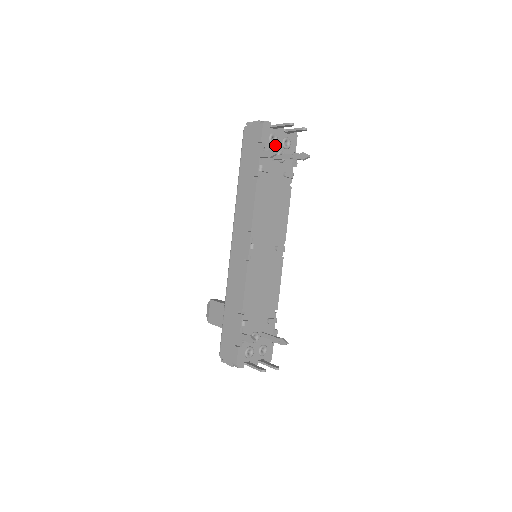
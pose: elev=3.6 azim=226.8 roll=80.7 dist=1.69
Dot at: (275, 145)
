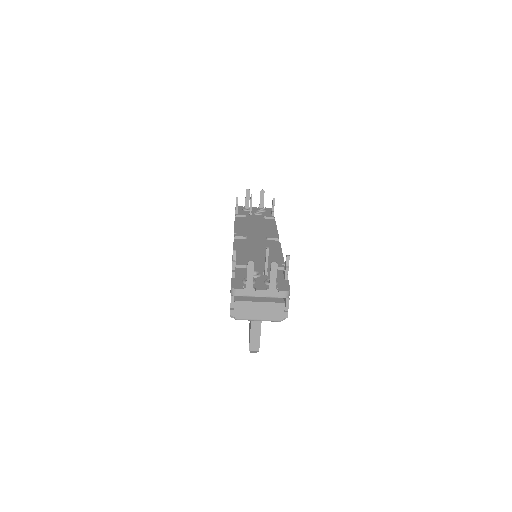
Dot at: occluded
